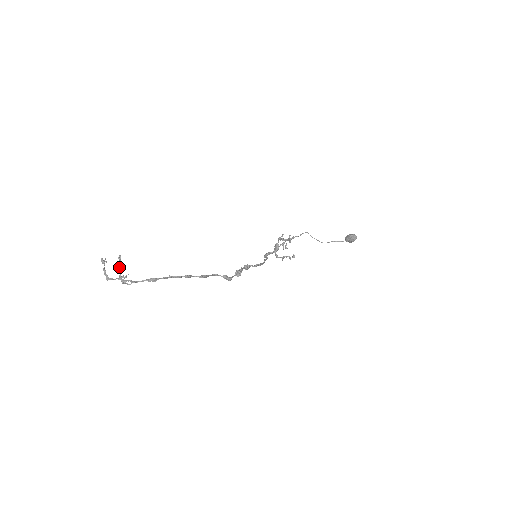
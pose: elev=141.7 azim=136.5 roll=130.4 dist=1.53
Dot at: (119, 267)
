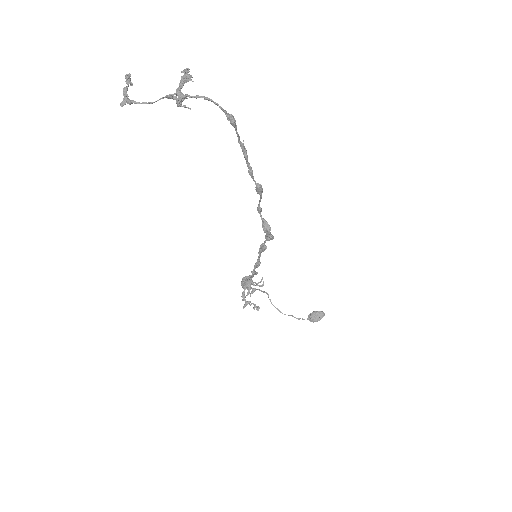
Dot at: (189, 74)
